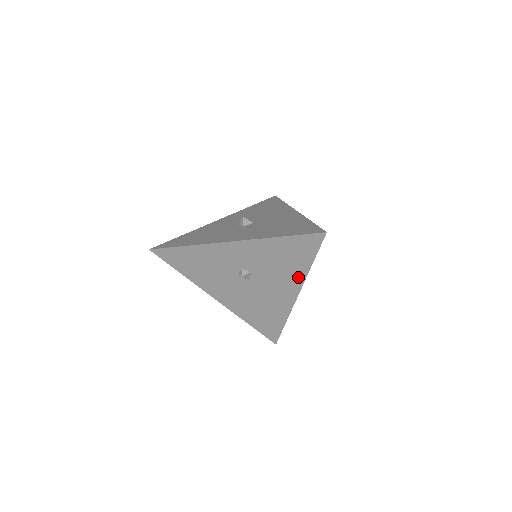
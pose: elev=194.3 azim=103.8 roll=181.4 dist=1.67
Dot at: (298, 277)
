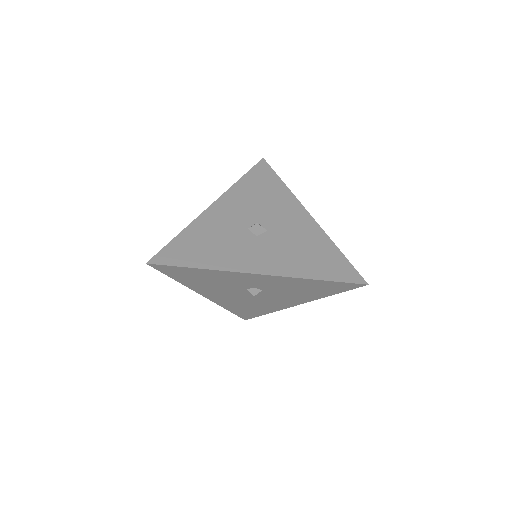
Dot at: (310, 298)
